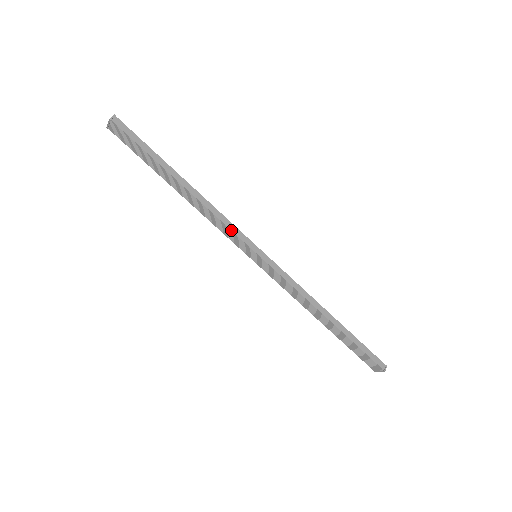
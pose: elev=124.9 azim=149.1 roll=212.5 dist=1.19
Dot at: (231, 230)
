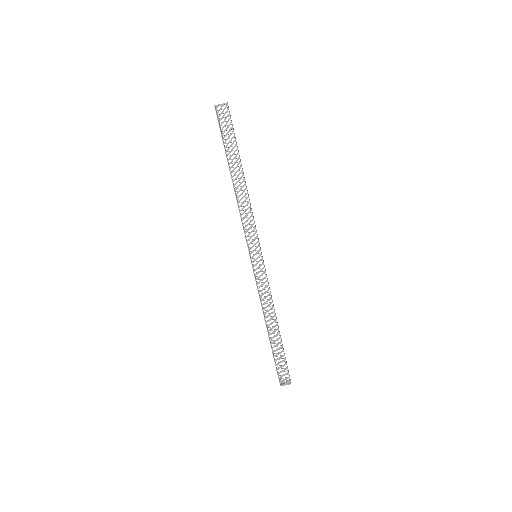
Dot at: (255, 227)
